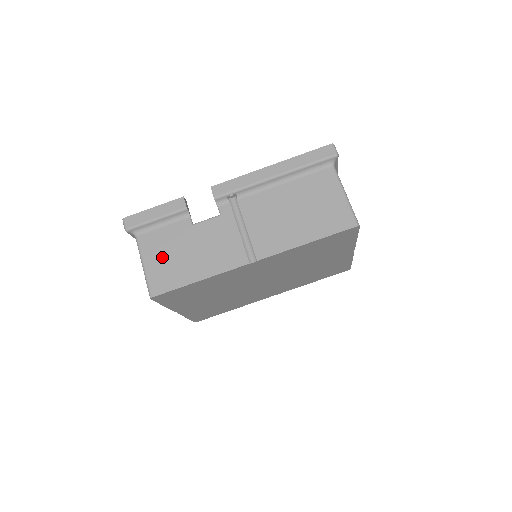
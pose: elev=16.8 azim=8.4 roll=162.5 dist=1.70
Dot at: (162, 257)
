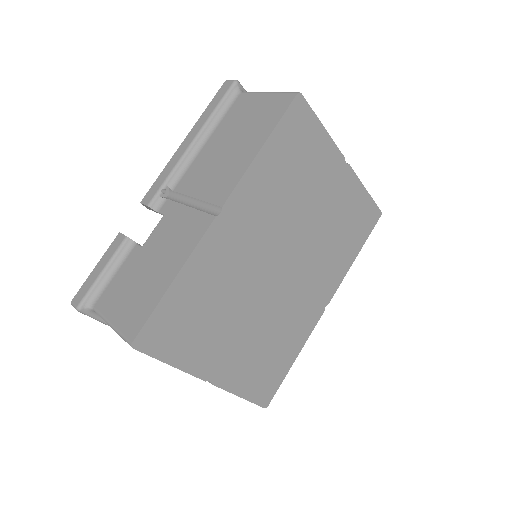
Dot at: (125, 298)
